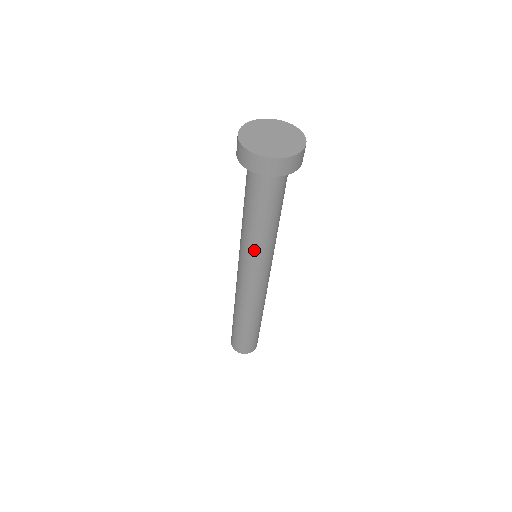
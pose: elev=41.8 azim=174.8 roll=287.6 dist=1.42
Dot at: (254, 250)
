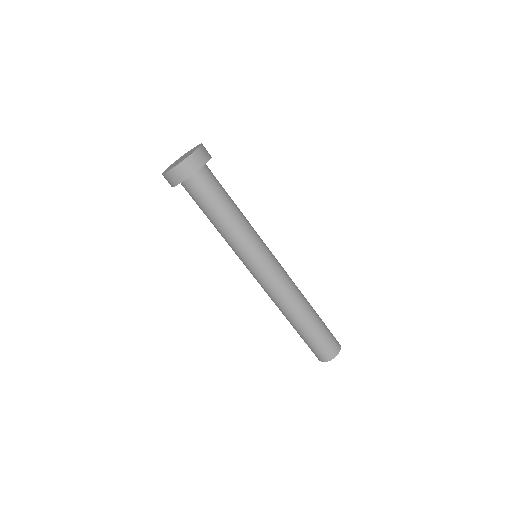
Dot at: (243, 244)
